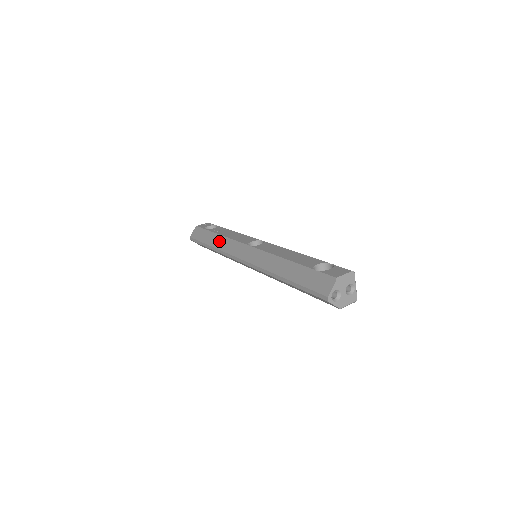
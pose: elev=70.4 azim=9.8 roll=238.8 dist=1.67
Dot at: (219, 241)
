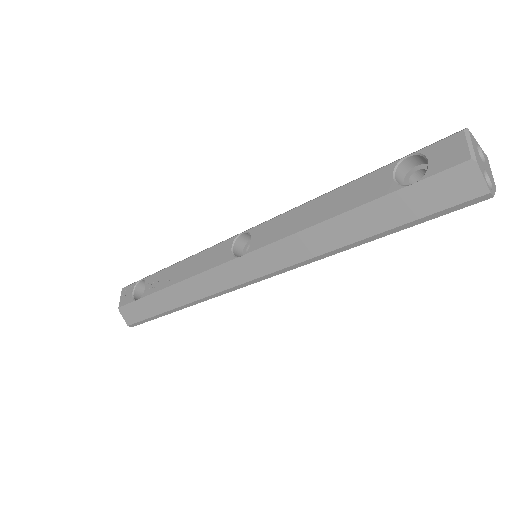
Dot at: (182, 292)
